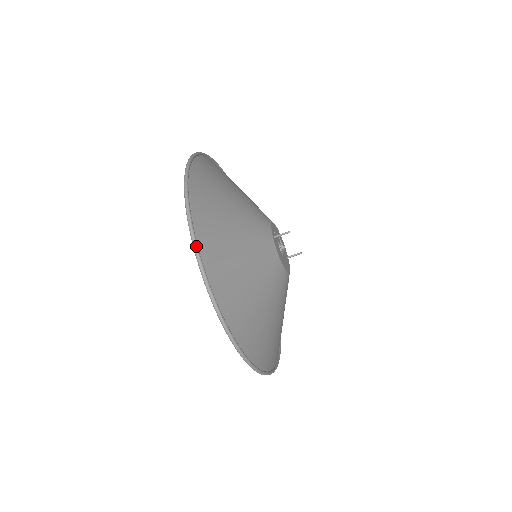
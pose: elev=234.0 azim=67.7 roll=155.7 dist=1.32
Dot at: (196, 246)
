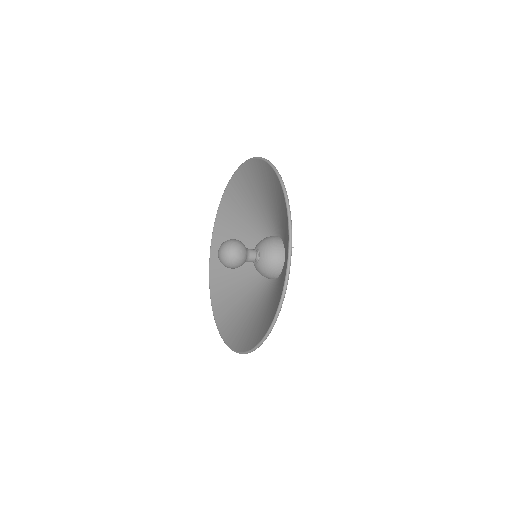
Dot at: occluded
